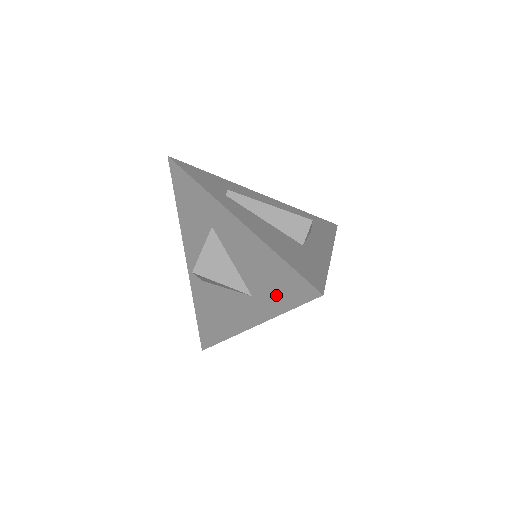
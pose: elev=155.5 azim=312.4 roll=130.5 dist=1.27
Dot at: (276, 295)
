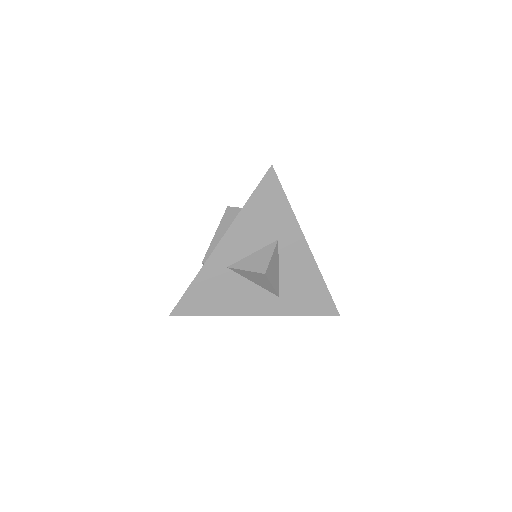
Dot at: (304, 304)
